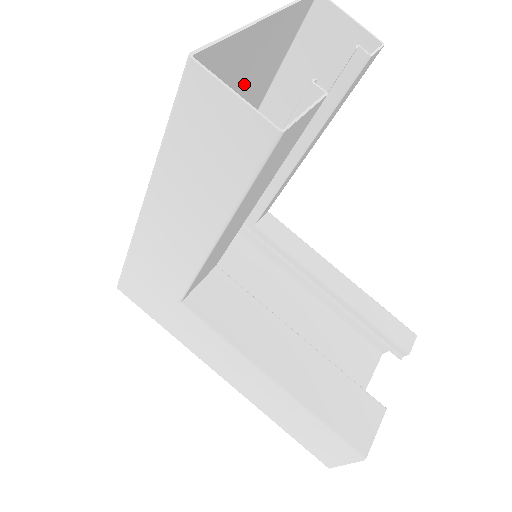
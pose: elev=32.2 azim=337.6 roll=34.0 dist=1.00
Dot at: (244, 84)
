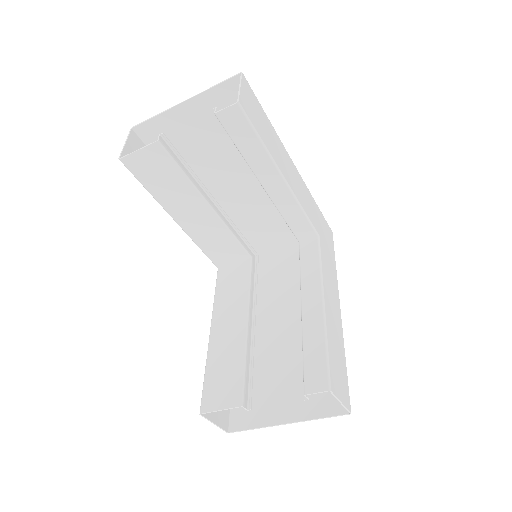
Dot at: (220, 136)
